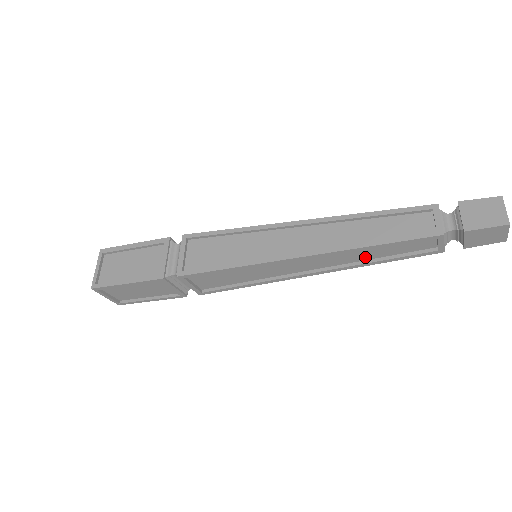
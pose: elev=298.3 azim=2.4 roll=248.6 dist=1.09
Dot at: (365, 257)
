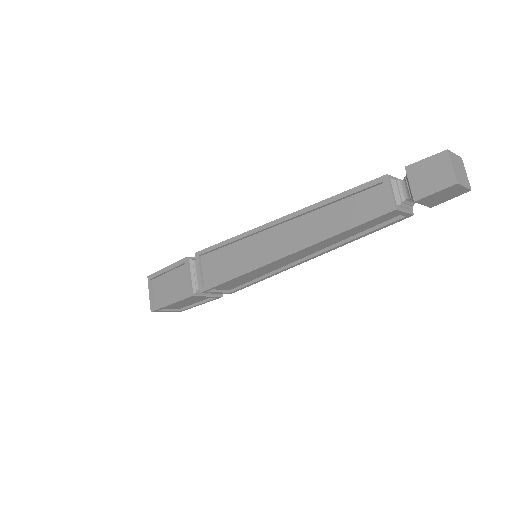
Dot at: (342, 238)
